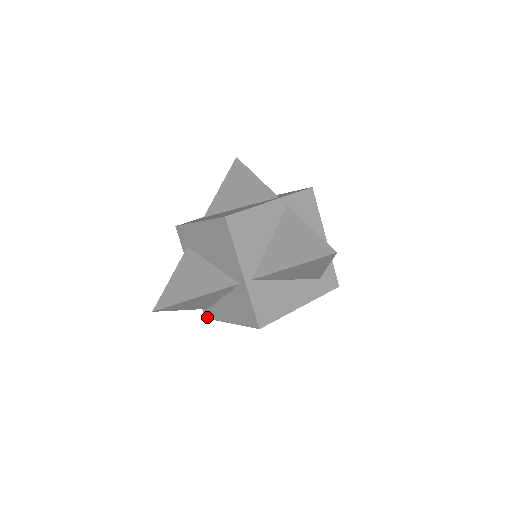
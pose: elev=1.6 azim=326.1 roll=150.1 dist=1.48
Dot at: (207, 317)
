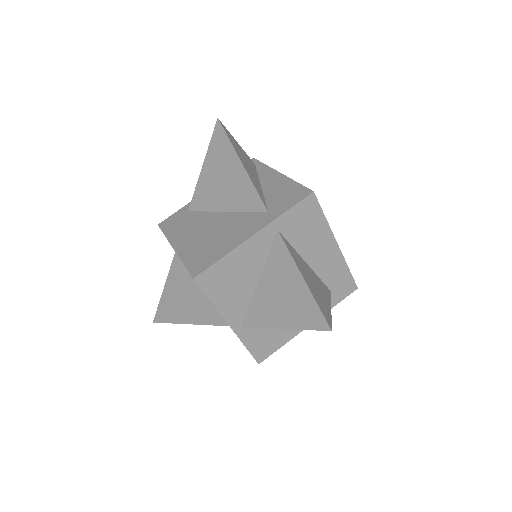
Dot at: occluded
